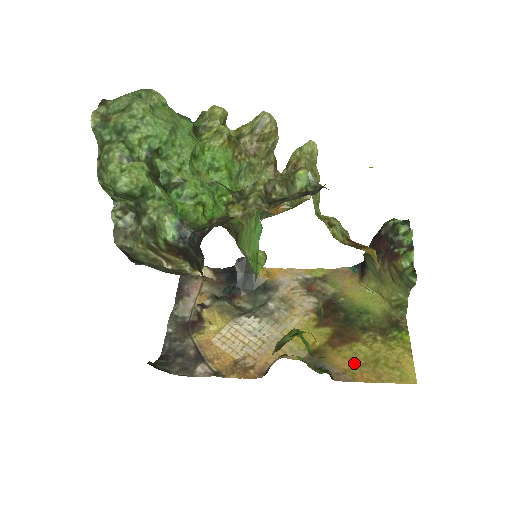
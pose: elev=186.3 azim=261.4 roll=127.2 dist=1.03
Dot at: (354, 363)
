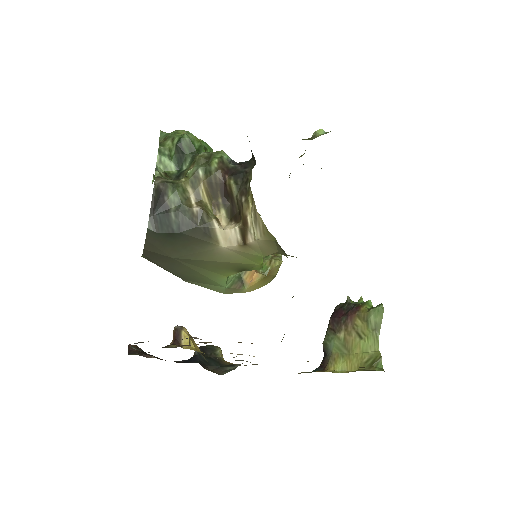
Dot at: occluded
